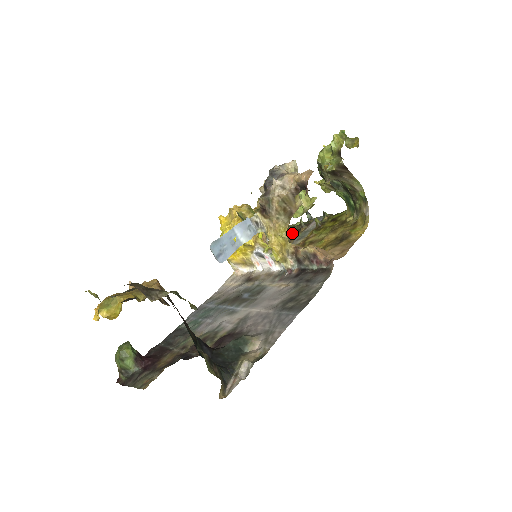
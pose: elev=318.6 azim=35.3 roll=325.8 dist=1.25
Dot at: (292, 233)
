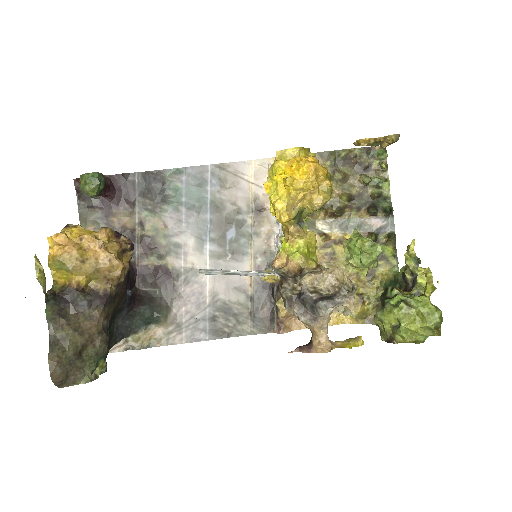
Dot at: (362, 193)
